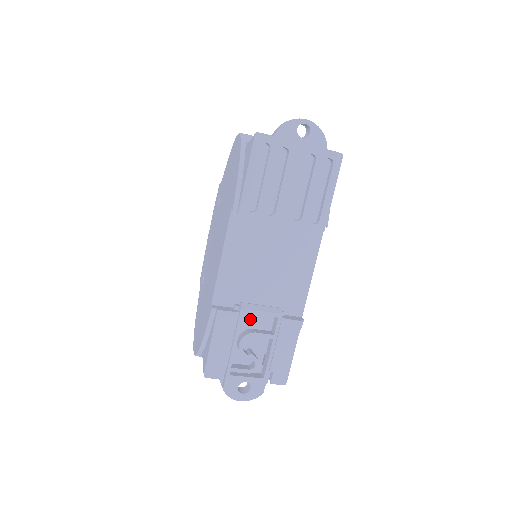
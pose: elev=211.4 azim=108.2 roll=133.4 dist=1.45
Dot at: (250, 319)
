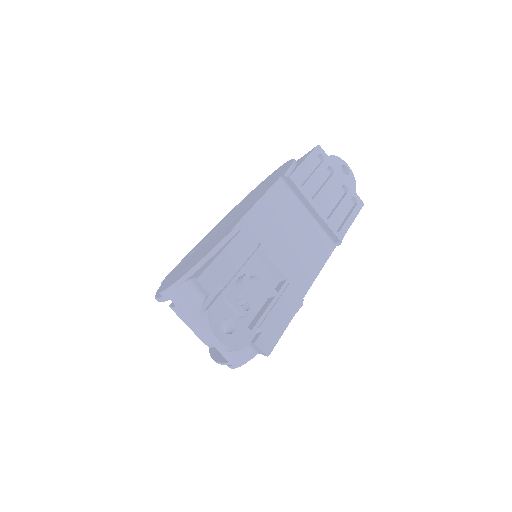
Dot at: (257, 269)
